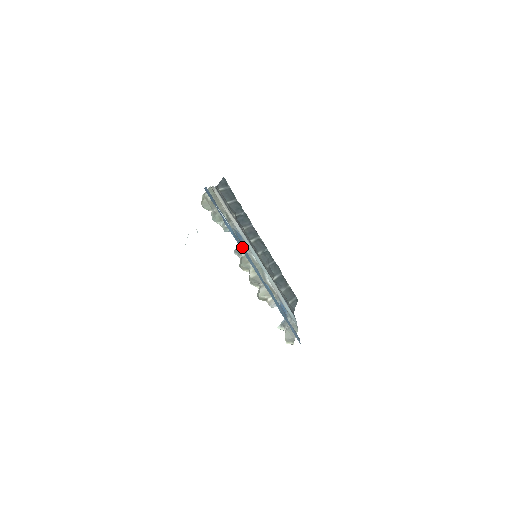
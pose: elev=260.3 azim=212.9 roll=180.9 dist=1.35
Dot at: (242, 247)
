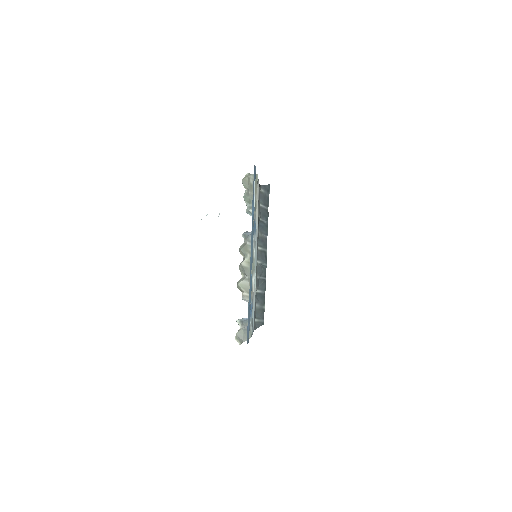
Dot at: (253, 231)
